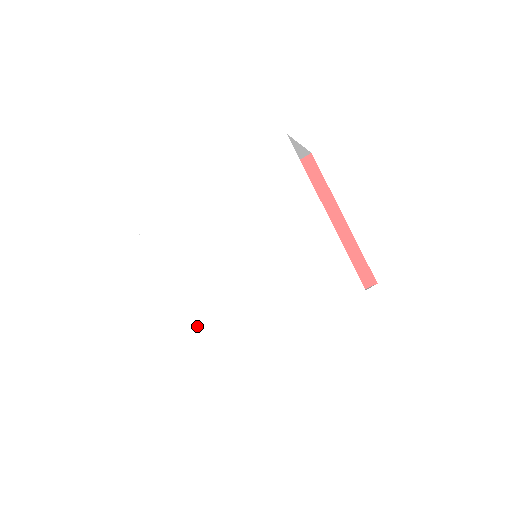
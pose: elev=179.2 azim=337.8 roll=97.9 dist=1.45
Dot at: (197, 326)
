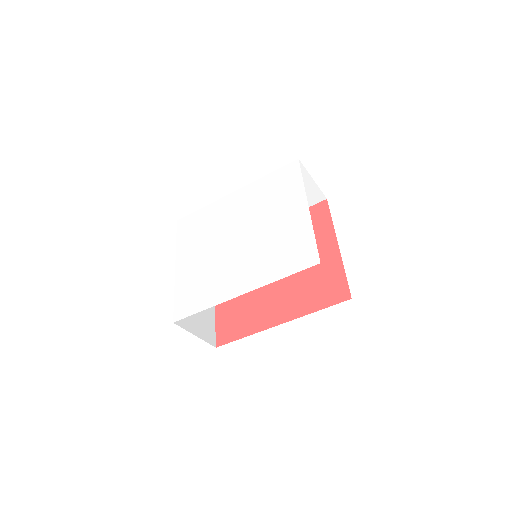
Dot at: (188, 289)
